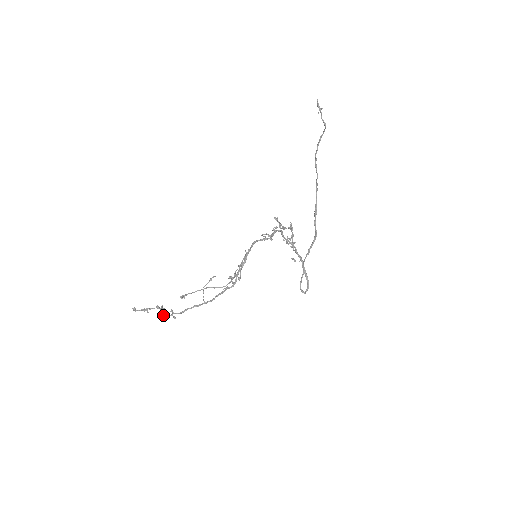
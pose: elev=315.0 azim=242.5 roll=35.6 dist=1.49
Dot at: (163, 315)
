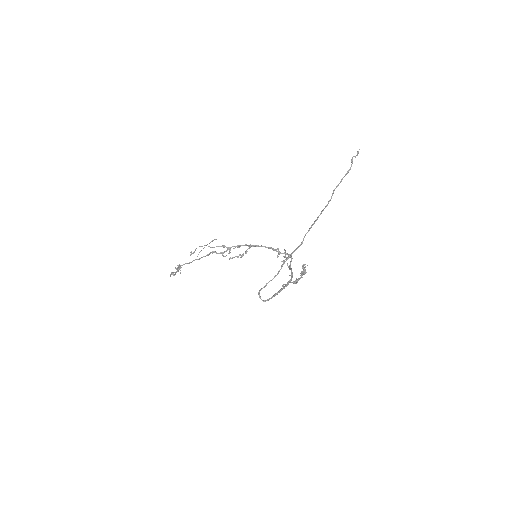
Dot at: (175, 272)
